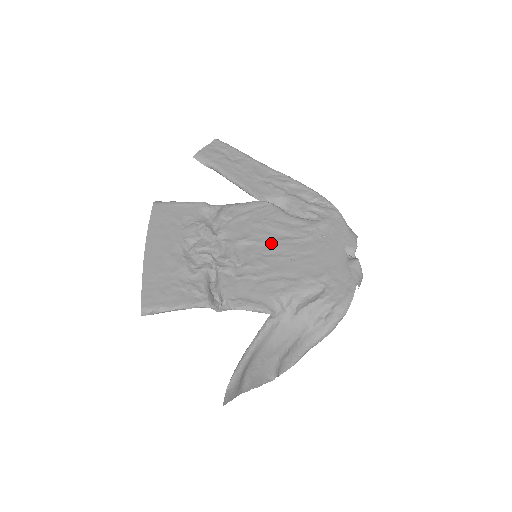
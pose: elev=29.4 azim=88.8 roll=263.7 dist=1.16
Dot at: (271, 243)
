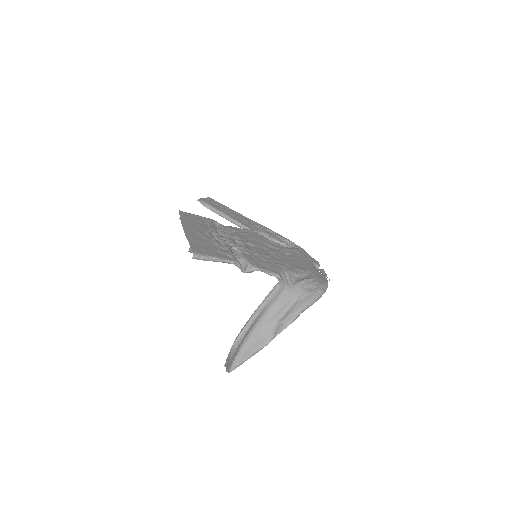
Dot at: (267, 249)
